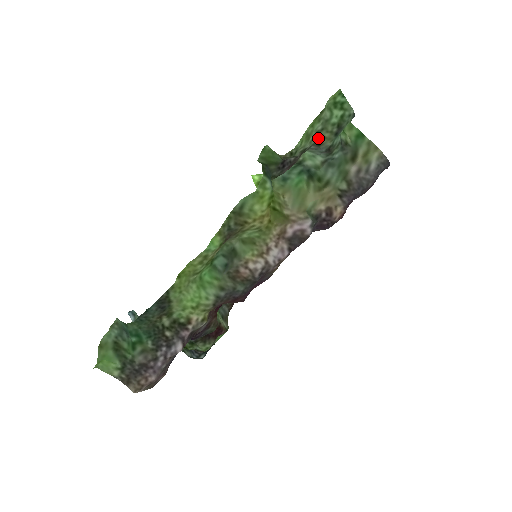
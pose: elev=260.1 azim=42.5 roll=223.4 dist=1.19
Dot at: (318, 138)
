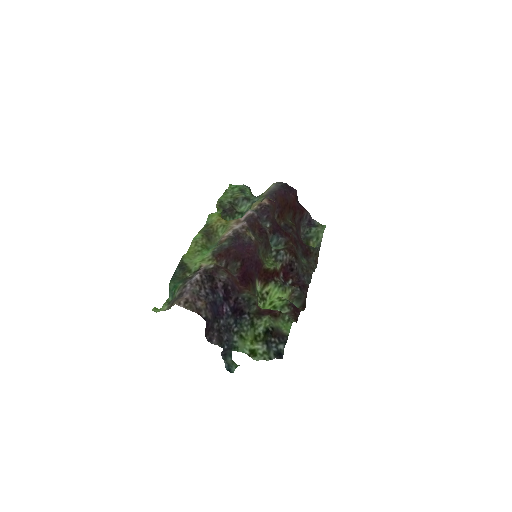
Dot at: (234, 197)
